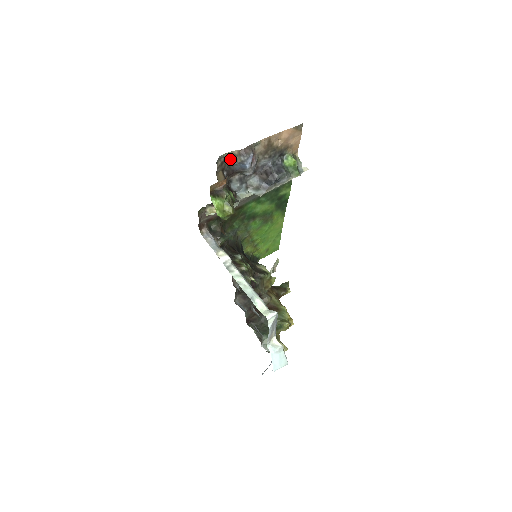
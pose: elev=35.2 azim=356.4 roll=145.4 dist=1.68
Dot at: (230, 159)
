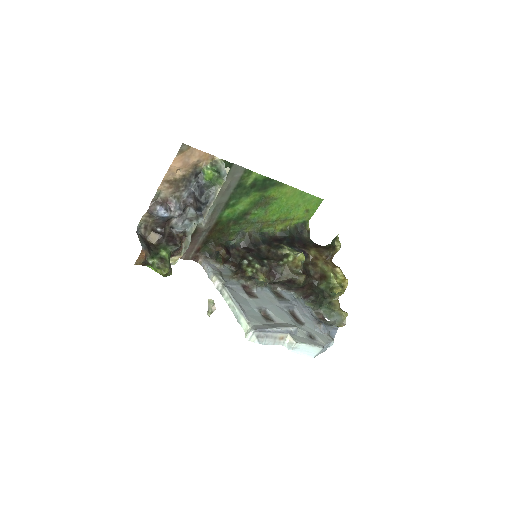
Dot at: (150, 219)
